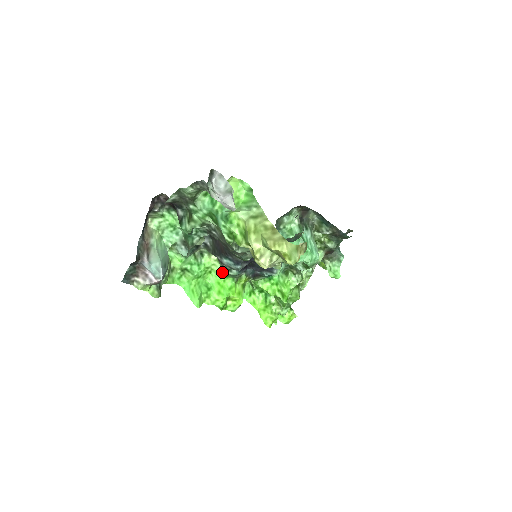
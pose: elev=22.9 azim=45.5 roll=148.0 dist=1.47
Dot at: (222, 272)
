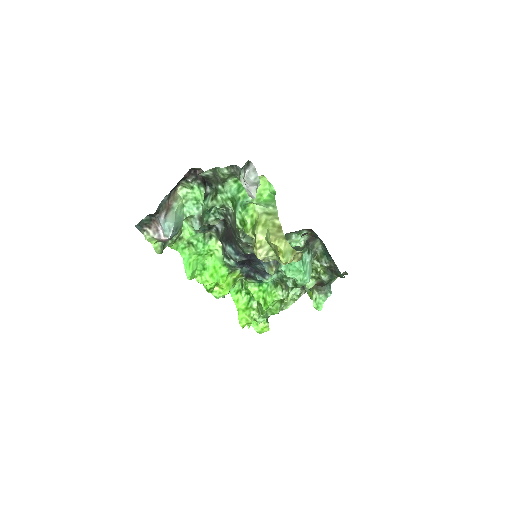
Dot at: (221, 259)
